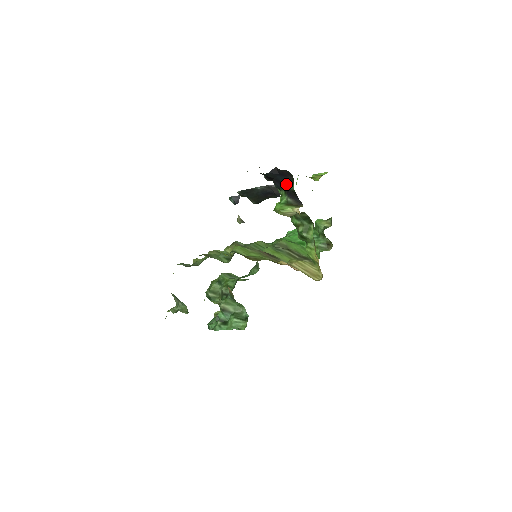
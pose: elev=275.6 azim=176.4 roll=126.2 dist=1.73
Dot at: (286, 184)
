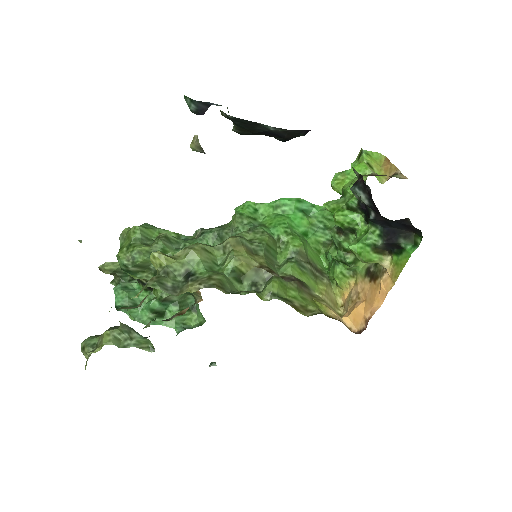
Dot at: (395, 232)
